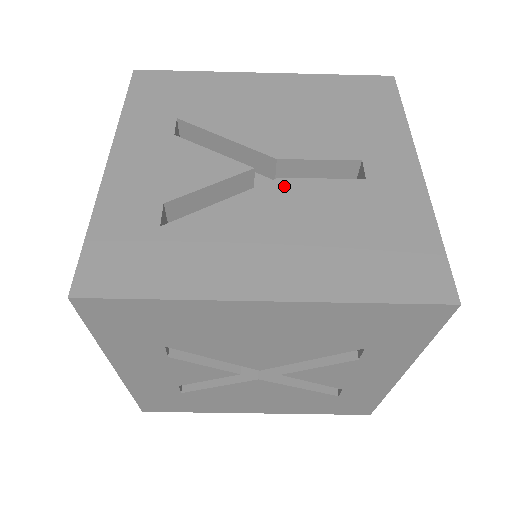
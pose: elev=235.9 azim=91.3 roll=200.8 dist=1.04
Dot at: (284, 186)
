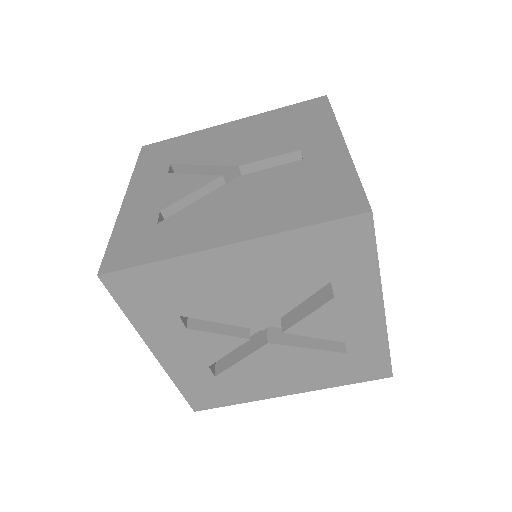
Dot at: (243, 179)
